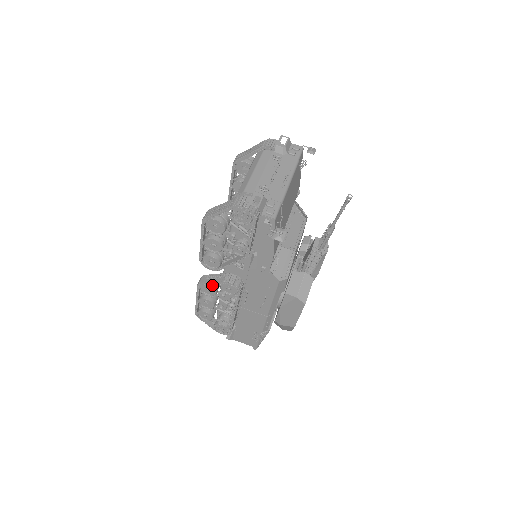
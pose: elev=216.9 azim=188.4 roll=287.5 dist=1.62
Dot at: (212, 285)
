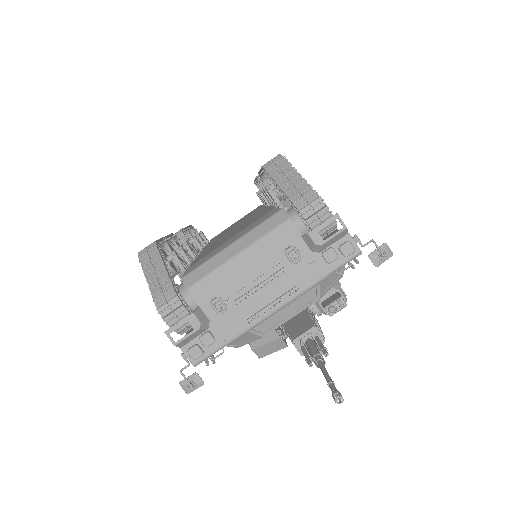
Dot at: occluded
